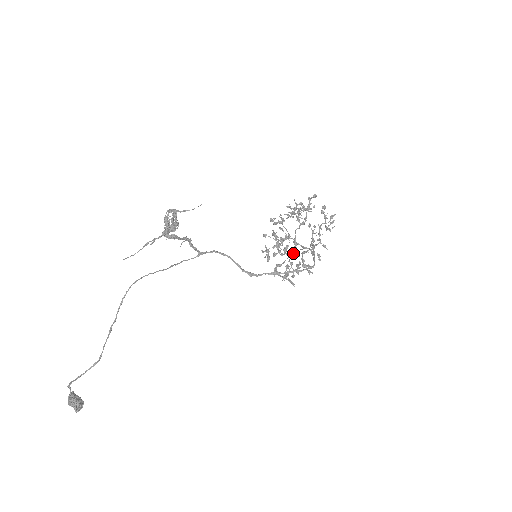
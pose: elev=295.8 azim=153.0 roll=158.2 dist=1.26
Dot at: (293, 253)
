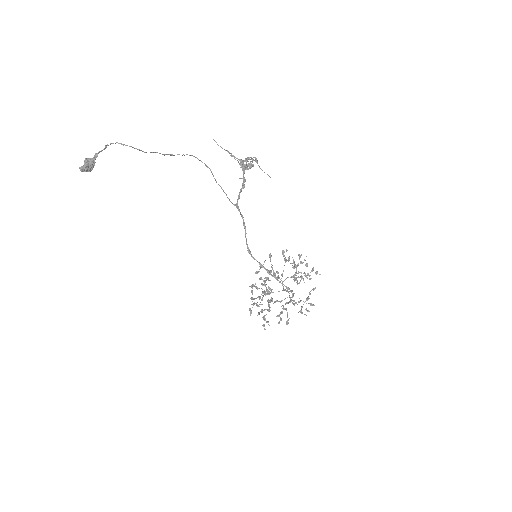
Dot at: (272, 292)
